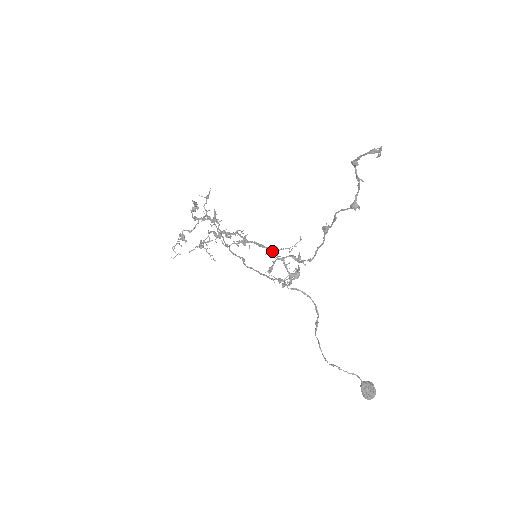
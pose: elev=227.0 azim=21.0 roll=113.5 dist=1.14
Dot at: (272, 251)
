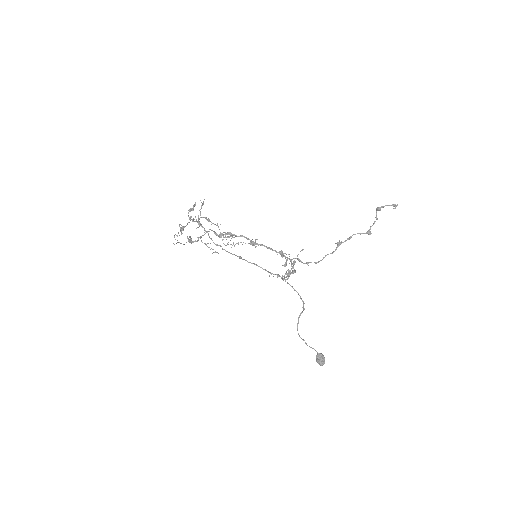
Dot at: (281, 253)
